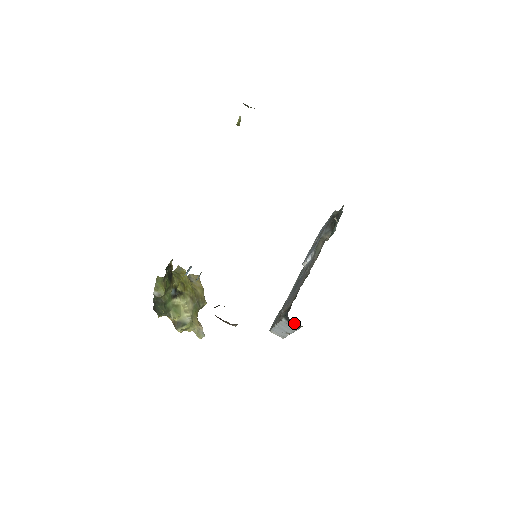
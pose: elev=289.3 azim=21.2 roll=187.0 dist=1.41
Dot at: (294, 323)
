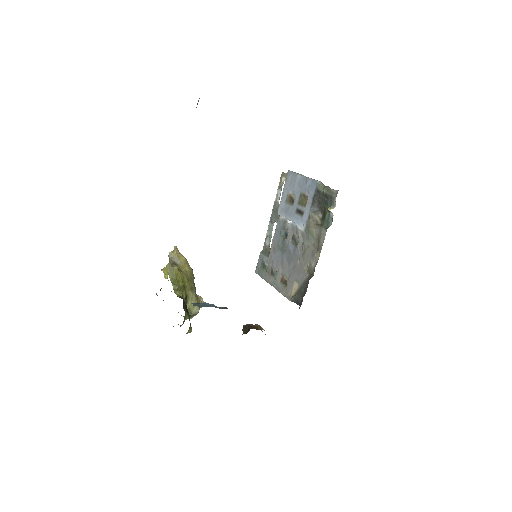
Dot at: occluded
